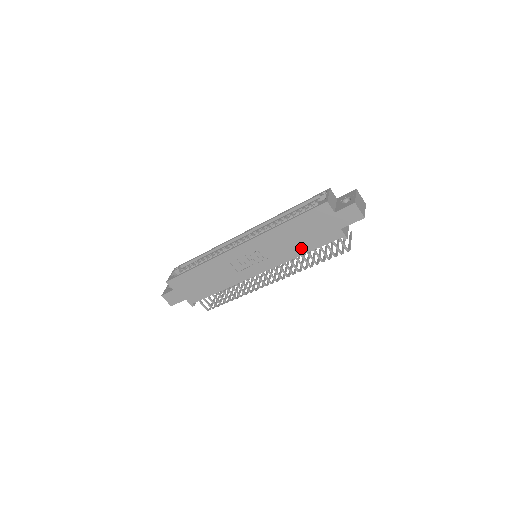
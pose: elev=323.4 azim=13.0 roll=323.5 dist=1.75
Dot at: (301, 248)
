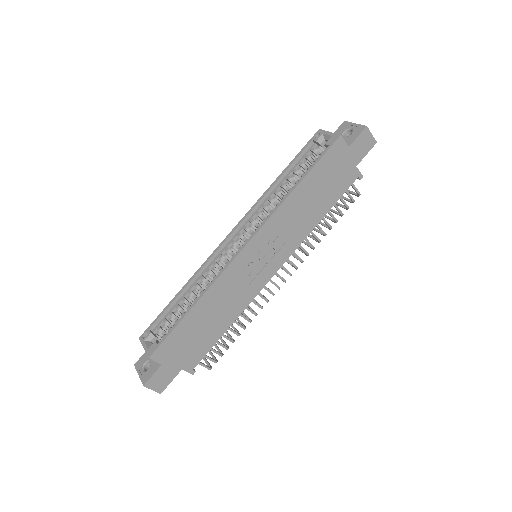
Dot at: (319, 211)
